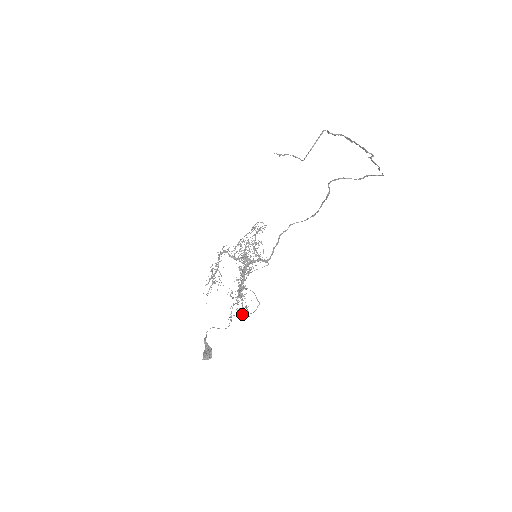
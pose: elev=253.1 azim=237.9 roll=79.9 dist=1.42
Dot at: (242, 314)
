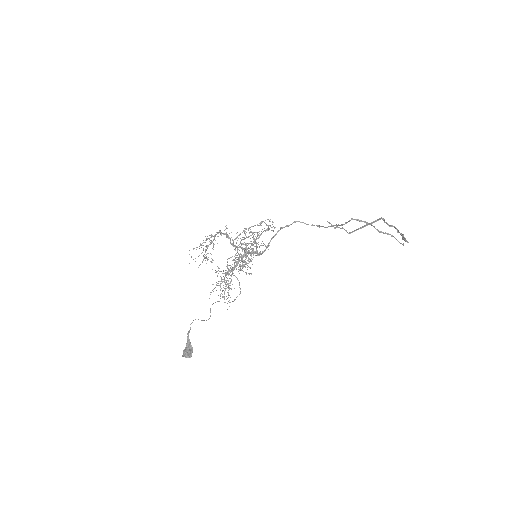
Dot at: occluded
